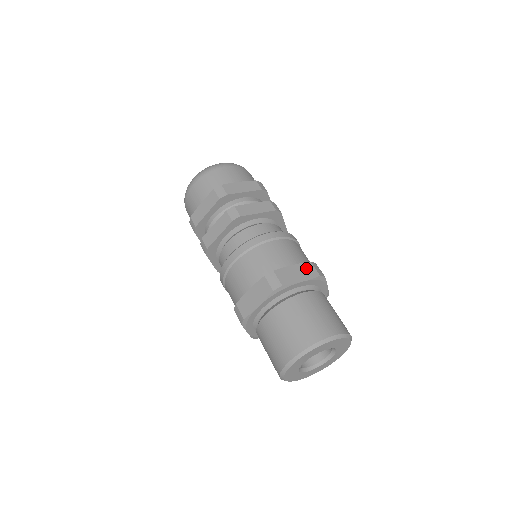
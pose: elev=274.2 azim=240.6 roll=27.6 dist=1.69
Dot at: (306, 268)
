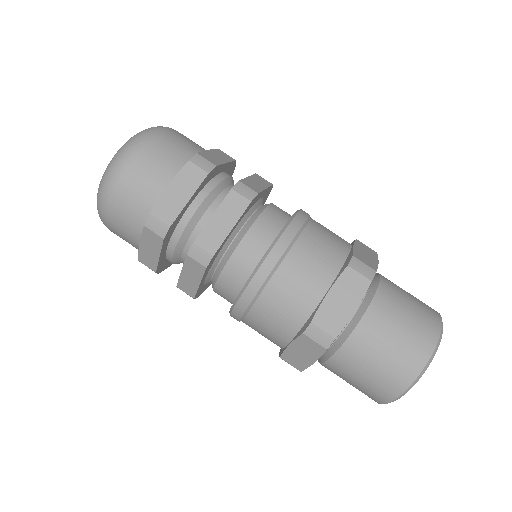
Dot at: (348, 282)
